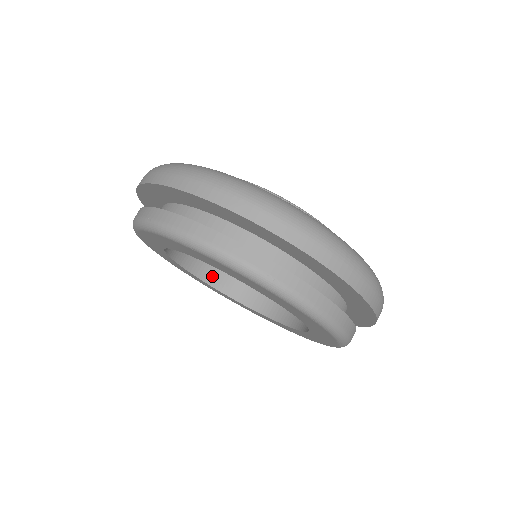
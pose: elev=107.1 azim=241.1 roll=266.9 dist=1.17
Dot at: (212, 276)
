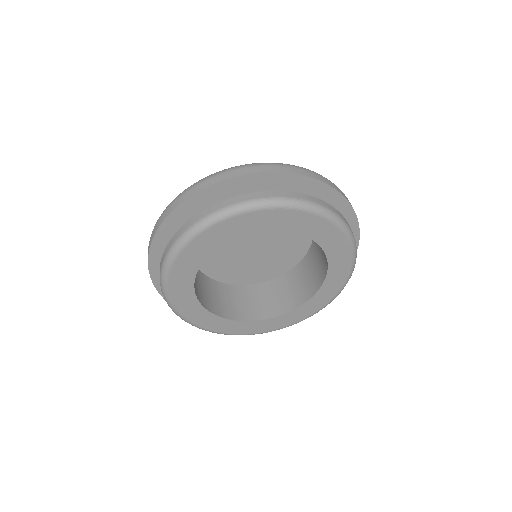
Dot at: (225, 312)
